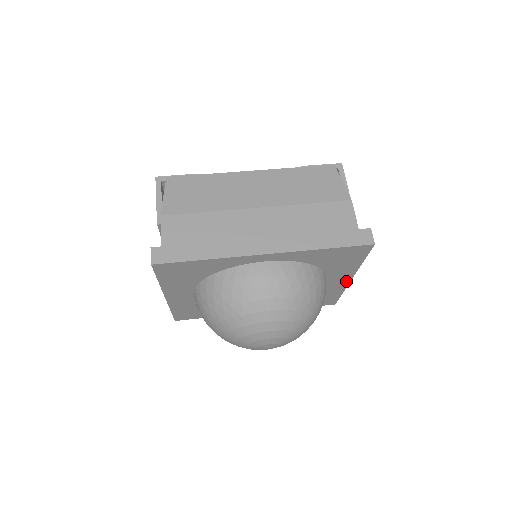
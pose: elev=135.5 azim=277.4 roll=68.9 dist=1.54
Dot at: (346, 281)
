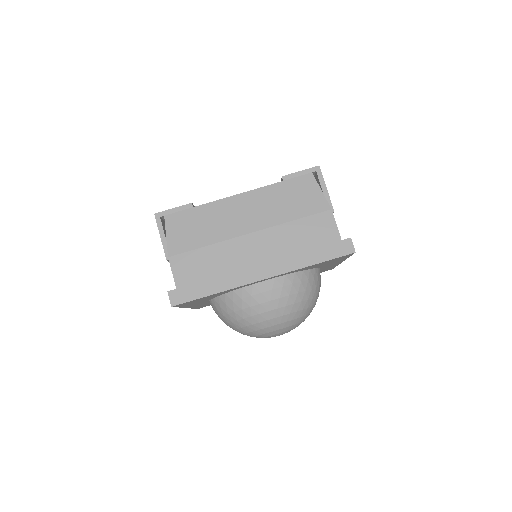
Dot at: occluded
